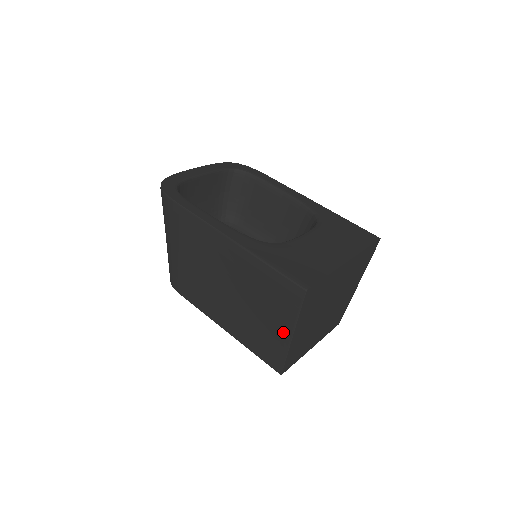
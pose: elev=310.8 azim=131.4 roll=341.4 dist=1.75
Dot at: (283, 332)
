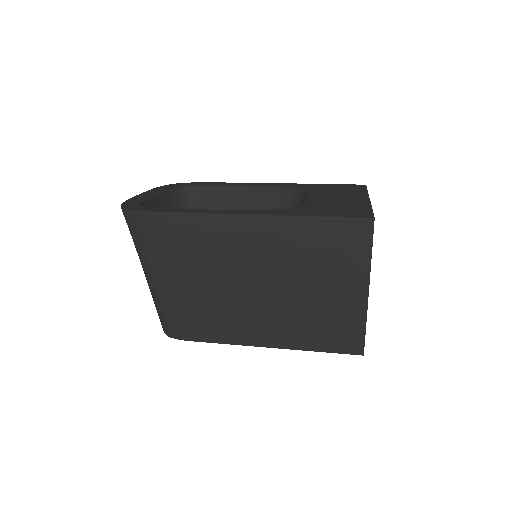
Dot at: (355, 294)
